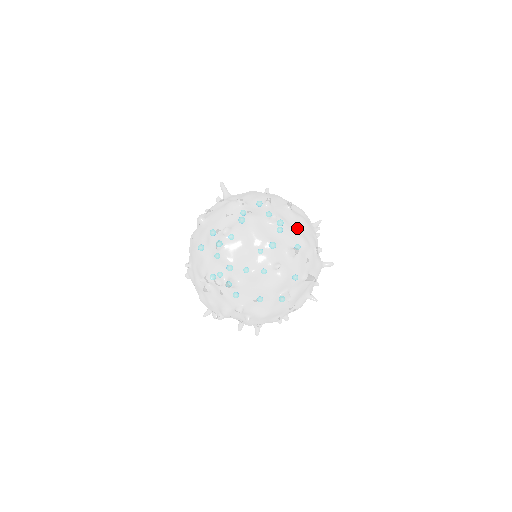
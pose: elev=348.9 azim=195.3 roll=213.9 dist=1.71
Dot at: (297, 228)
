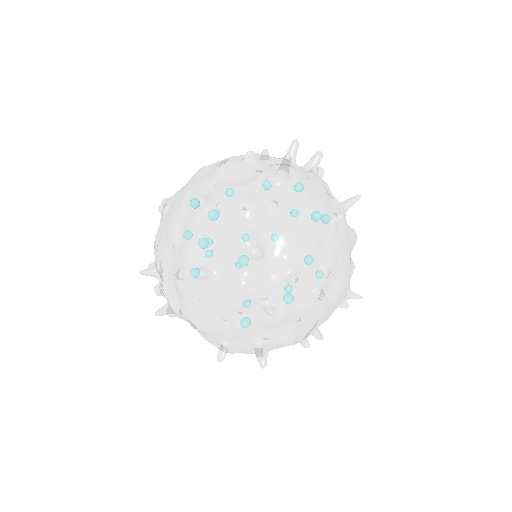
Dot at: (298, 323)
